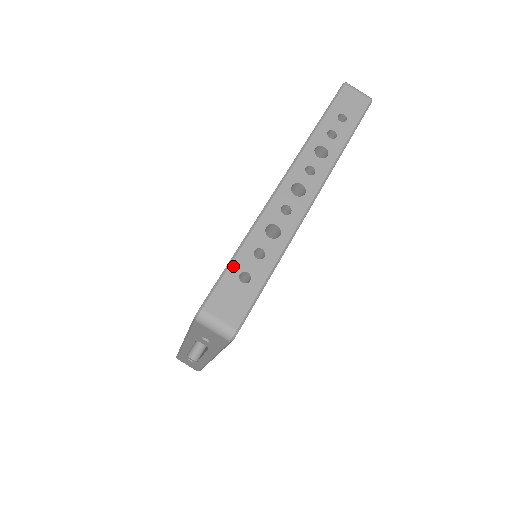
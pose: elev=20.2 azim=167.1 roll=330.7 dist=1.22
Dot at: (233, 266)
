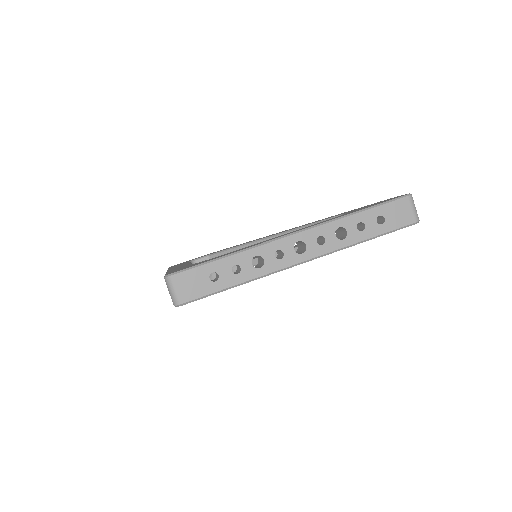
Dot at: (213, 264)
